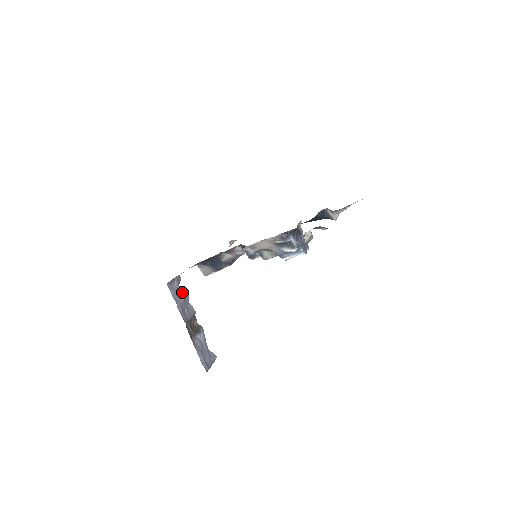
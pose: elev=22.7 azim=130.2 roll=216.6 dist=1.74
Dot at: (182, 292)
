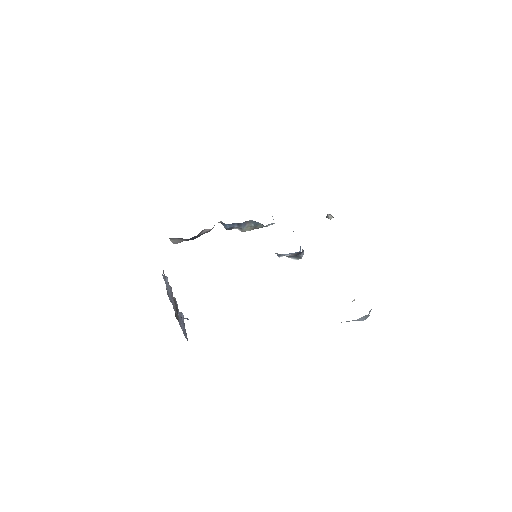
Dot at: occluded
